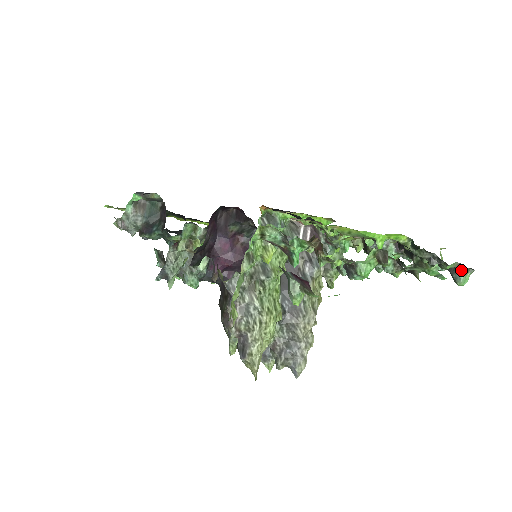
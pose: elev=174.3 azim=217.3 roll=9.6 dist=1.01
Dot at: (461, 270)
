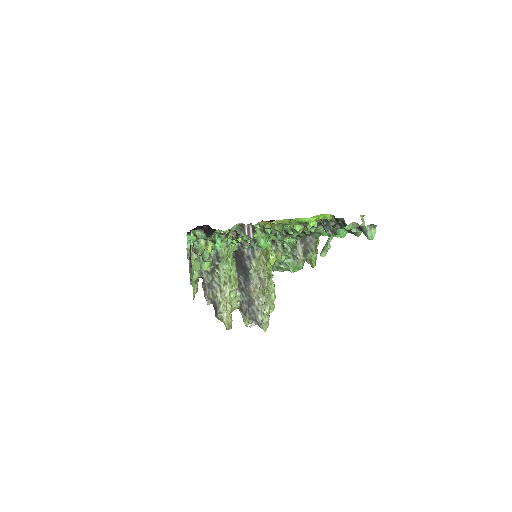
Dot at: (365, 228)
